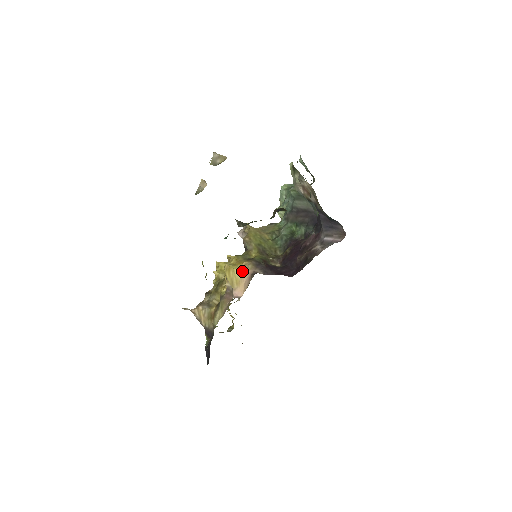
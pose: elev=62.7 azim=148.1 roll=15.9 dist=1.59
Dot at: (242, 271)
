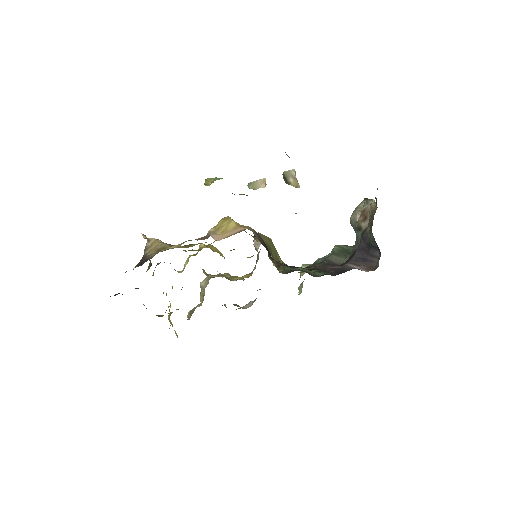
Dot at: (239, 226)
